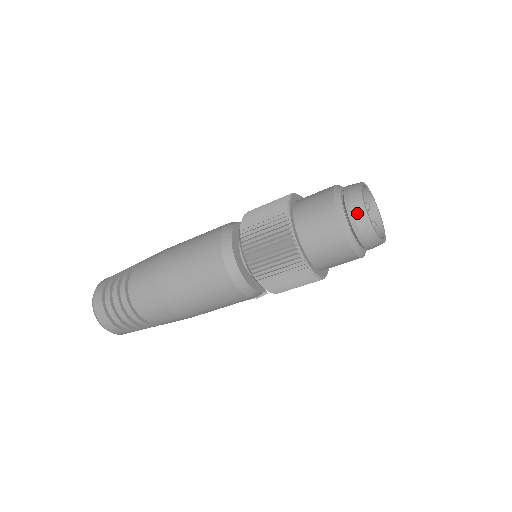
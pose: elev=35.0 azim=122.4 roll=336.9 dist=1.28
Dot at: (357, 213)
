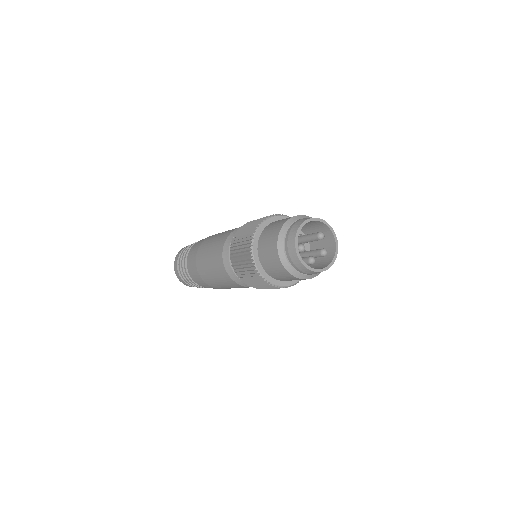
Dot at: (290, 249)
